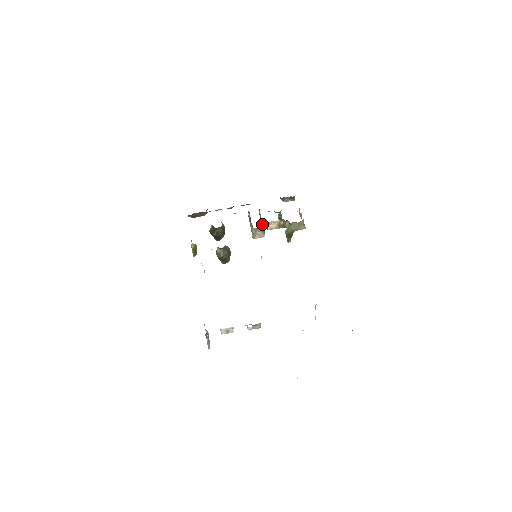
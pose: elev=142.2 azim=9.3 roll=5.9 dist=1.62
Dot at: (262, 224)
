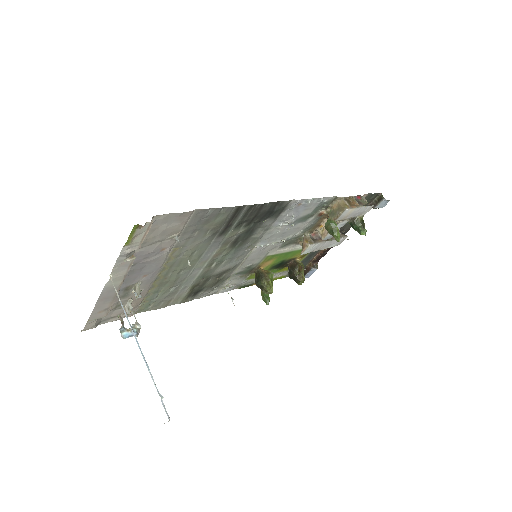
Dot at: (319, 237)
